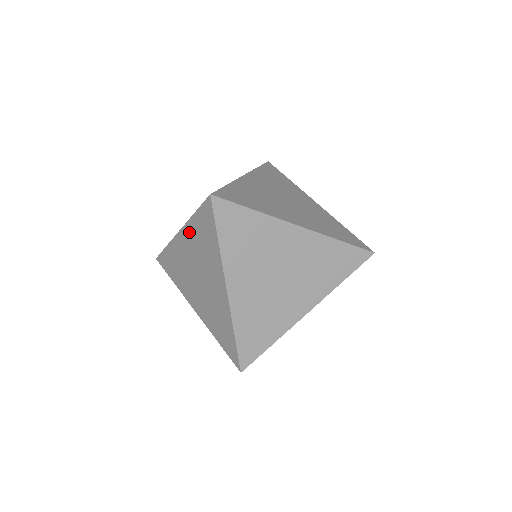
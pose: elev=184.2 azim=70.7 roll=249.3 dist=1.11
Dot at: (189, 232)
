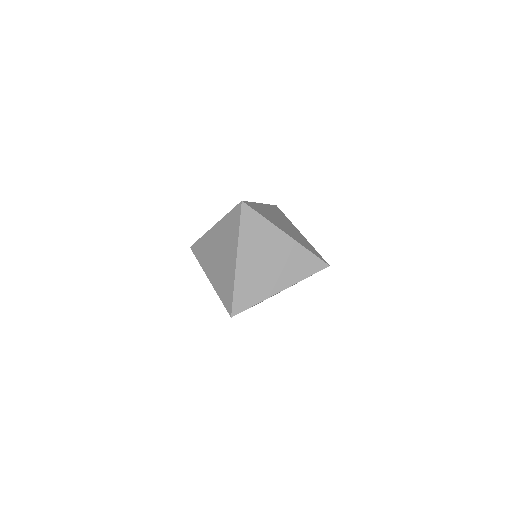
Dot at: (221, 225)
